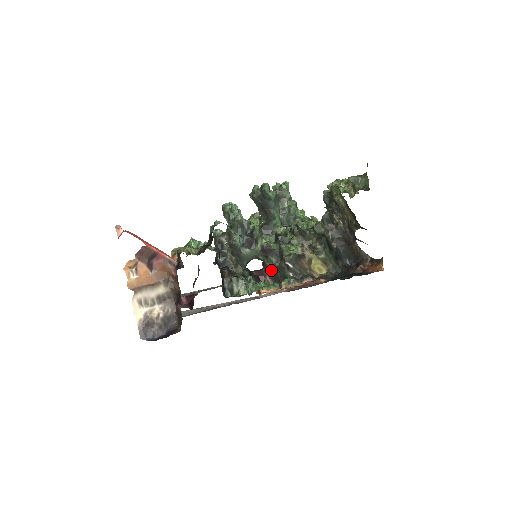
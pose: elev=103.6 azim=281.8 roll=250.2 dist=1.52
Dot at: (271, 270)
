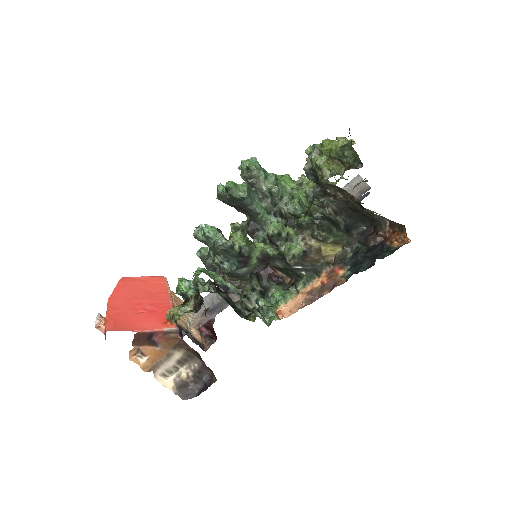
Dot at: (279, 269)
